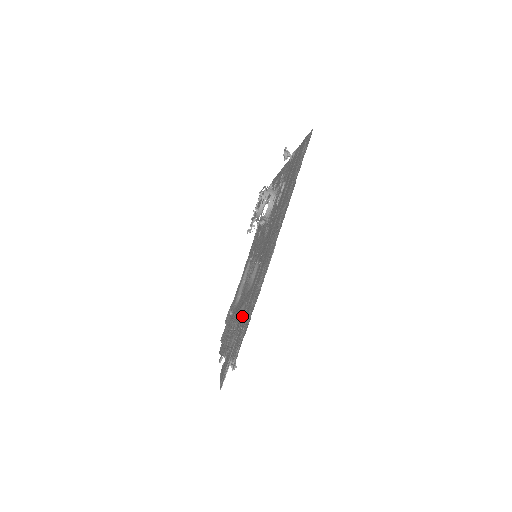
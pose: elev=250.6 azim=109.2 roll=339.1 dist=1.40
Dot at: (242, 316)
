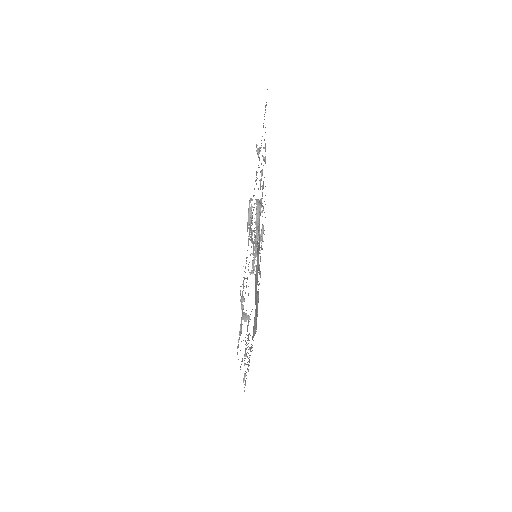
Dot at: occluded
